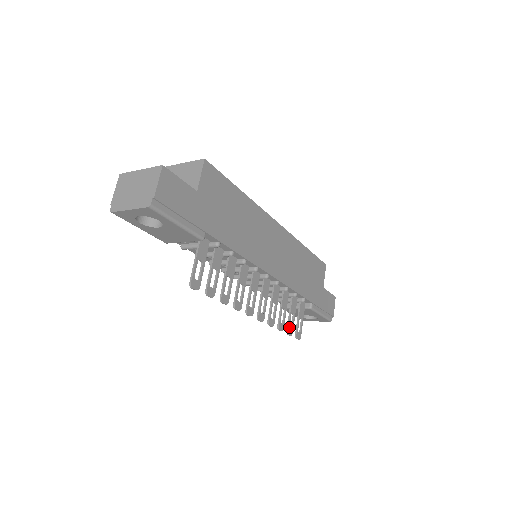
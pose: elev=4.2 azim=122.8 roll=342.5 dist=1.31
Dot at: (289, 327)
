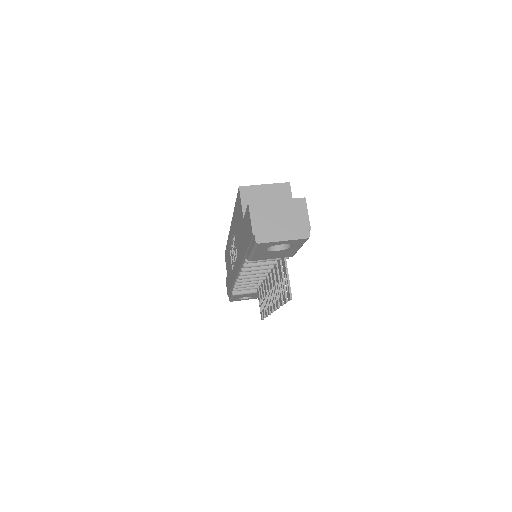
Dot at: occluded
